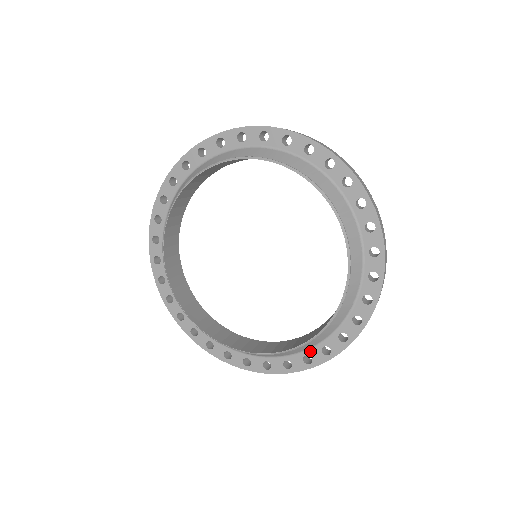
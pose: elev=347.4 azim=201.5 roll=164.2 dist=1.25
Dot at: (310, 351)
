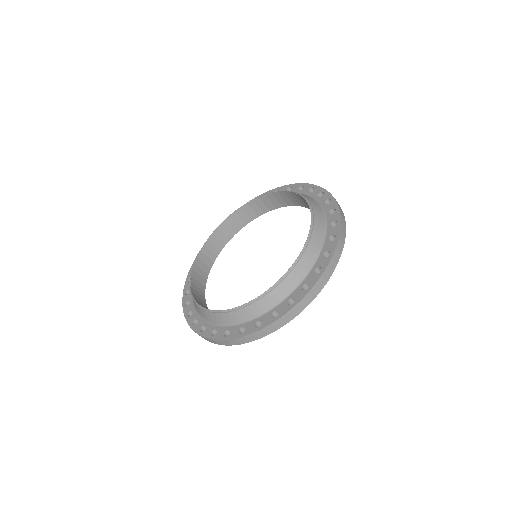
Dot at: (327, 235)
